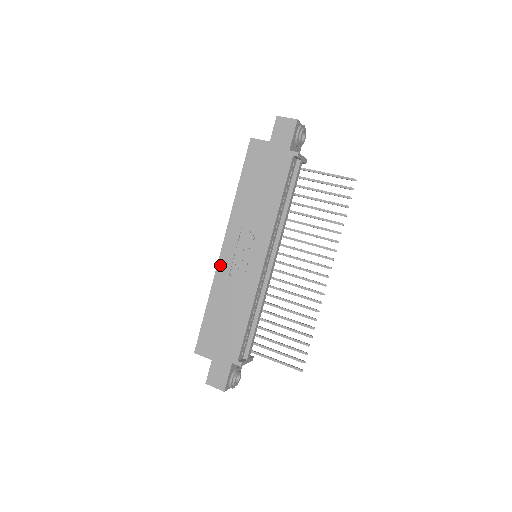
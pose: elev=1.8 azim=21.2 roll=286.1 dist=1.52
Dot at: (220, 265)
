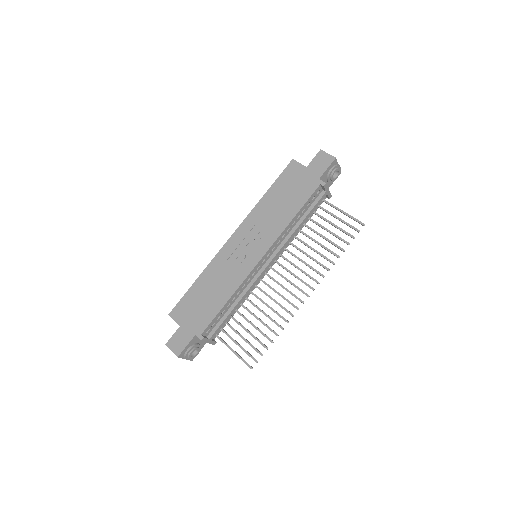
Dot at: (223, 250)
